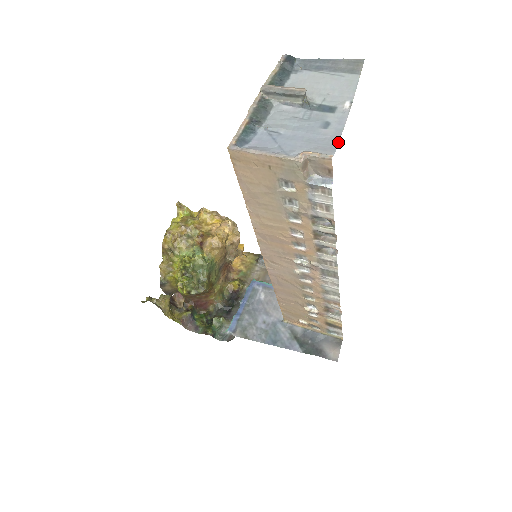
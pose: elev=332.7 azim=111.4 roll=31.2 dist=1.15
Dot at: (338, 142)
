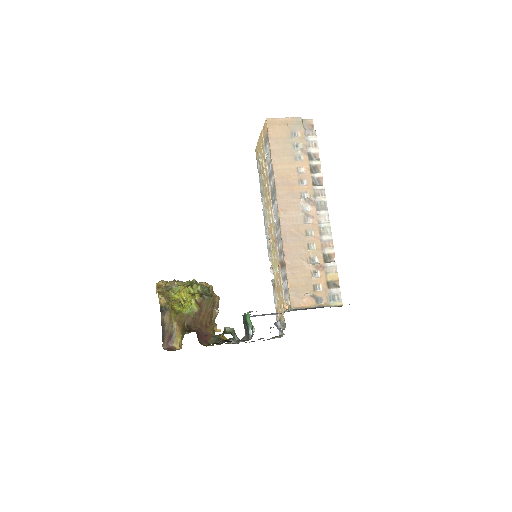
Dot at: occluded
